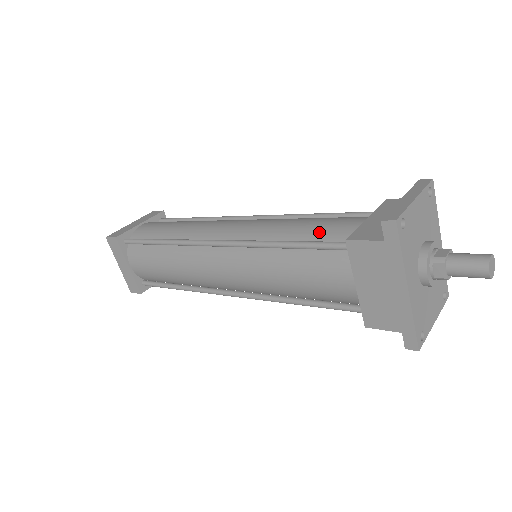
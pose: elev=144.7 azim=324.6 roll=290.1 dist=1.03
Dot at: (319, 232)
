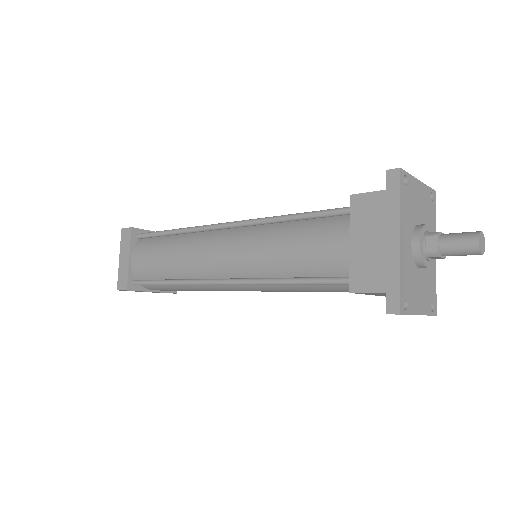
Dot at: occluded
